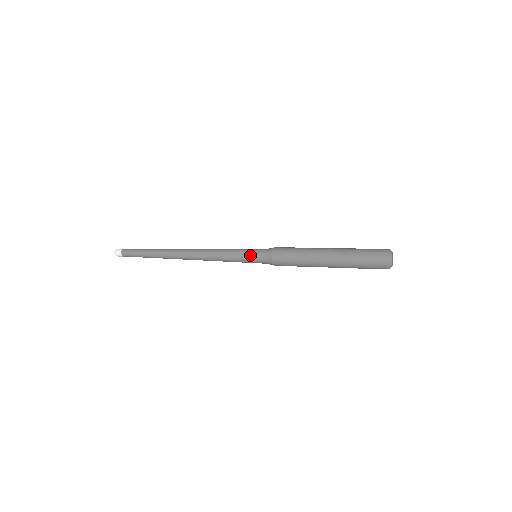
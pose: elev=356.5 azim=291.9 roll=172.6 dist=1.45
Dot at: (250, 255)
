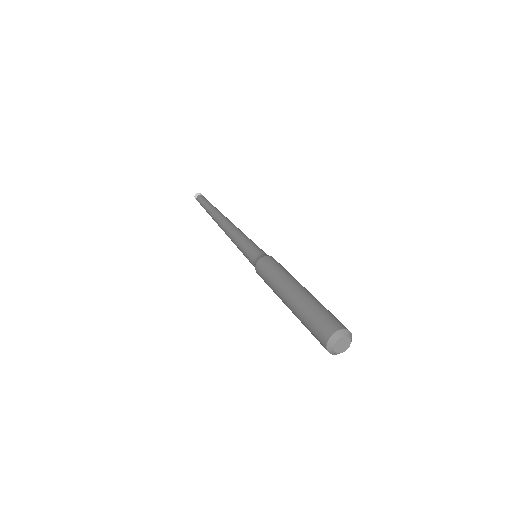
Dot at: (251, 248)
